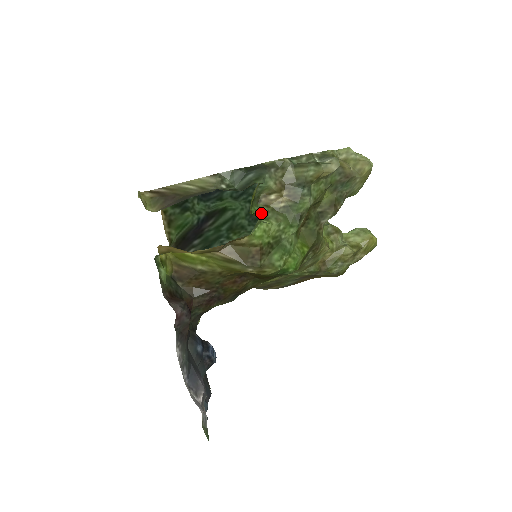
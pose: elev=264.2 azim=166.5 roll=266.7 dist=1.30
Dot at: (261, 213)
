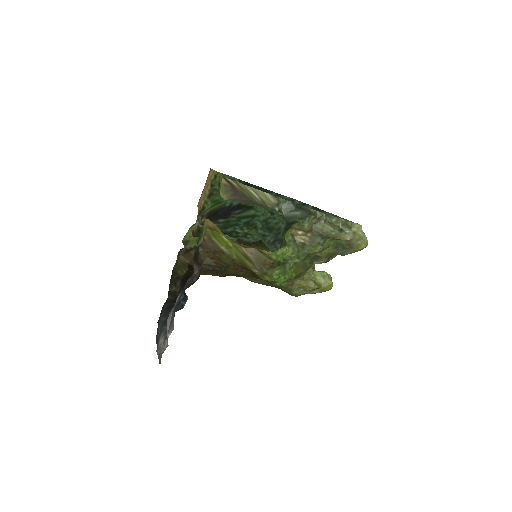
Dot at: (287, 239)
